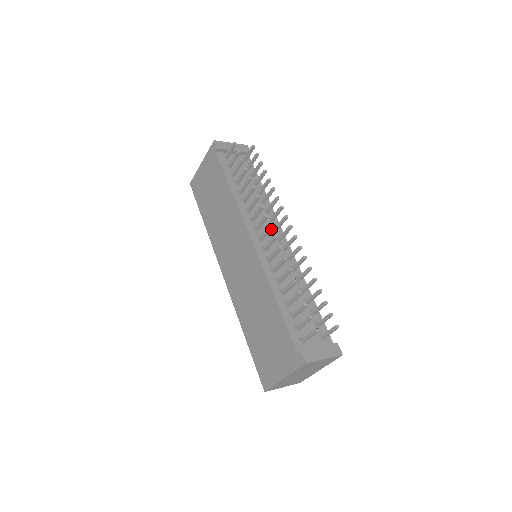
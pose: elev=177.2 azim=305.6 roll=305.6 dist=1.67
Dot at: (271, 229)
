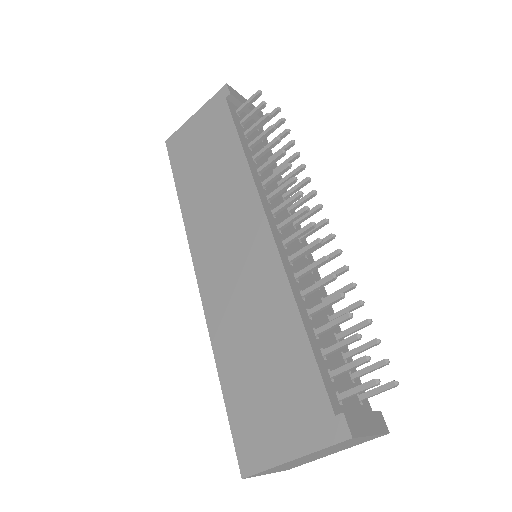
Dot at: (304, 213)
